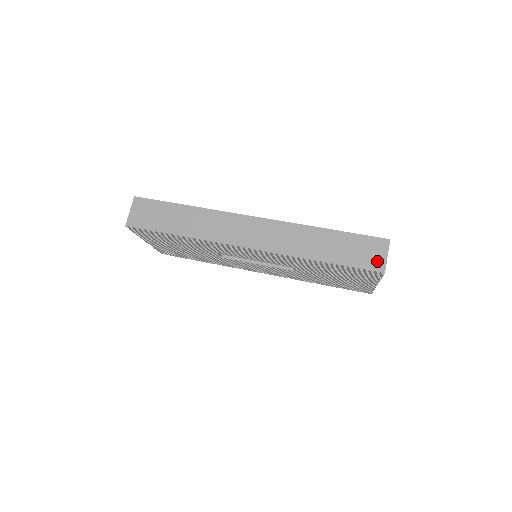
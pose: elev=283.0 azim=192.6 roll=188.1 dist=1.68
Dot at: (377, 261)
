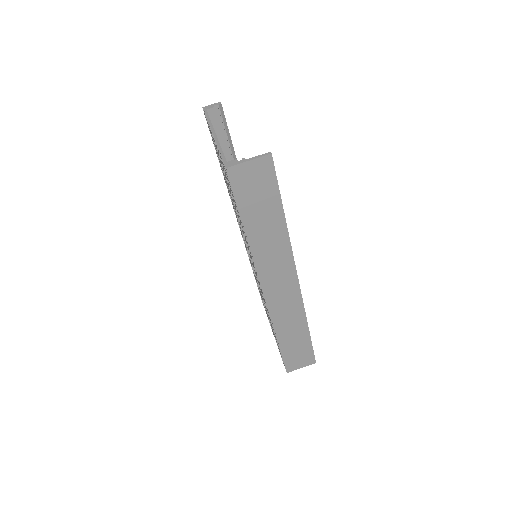
Dot at: (295, 366)
